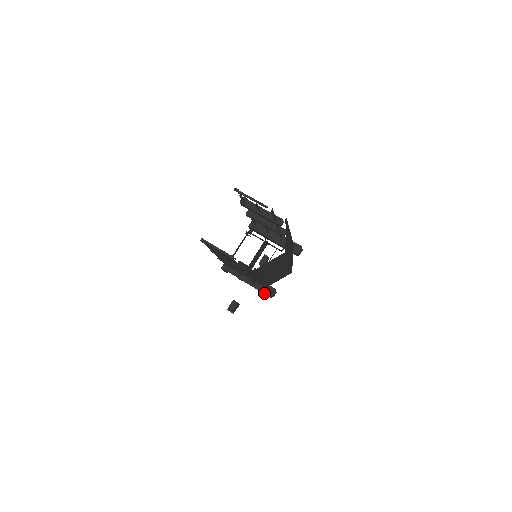
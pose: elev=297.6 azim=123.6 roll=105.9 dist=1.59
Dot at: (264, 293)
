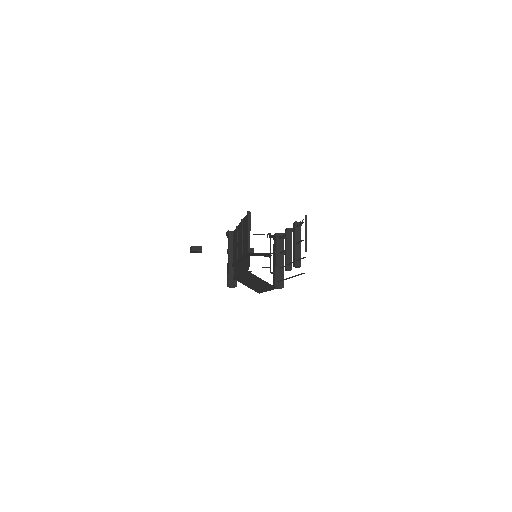
Dot at: (228, 279)
